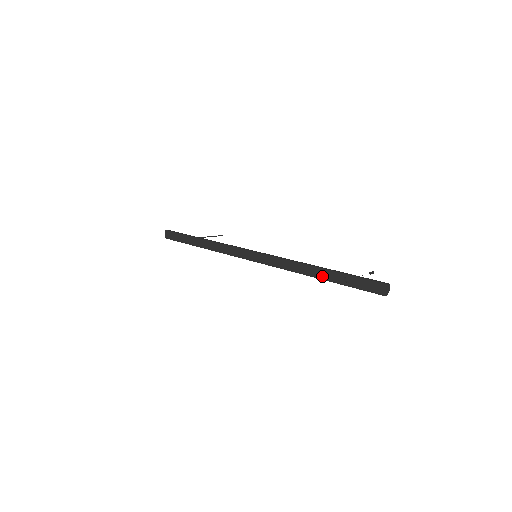
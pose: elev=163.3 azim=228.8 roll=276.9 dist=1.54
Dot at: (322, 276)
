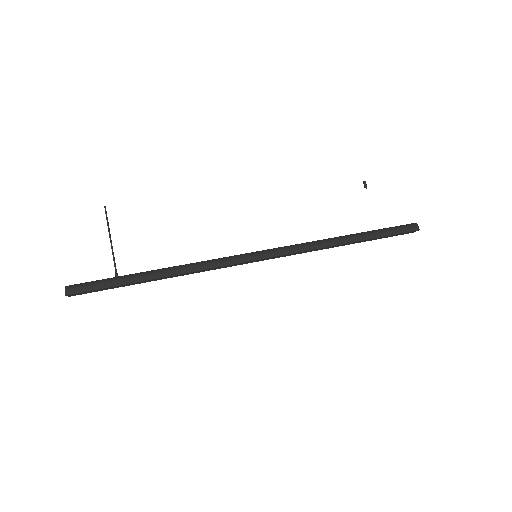
Dot at: occluded
